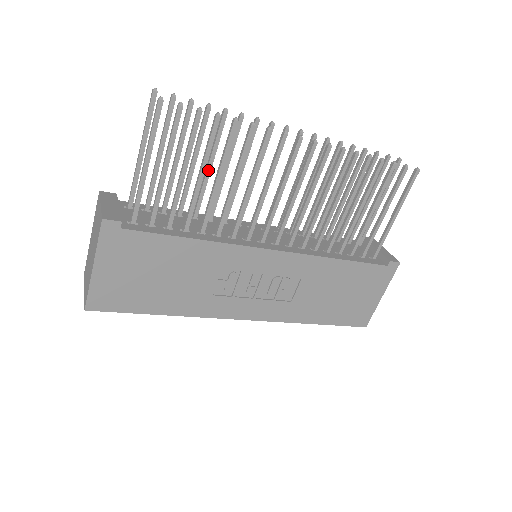
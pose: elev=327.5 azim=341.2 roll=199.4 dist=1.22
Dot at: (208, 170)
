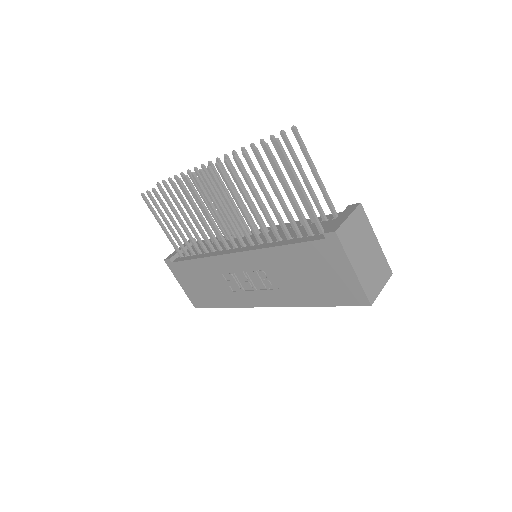
Dot at: (202, 210)
